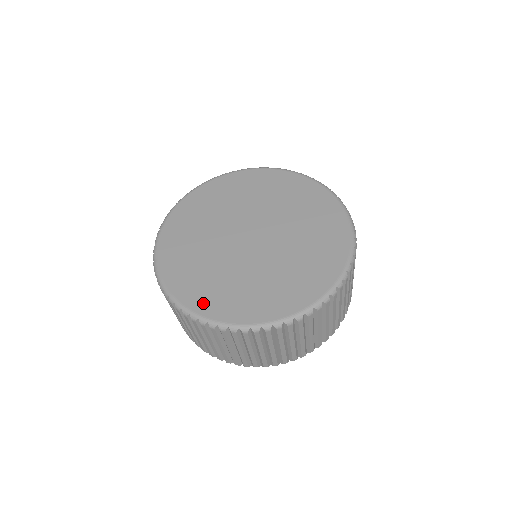
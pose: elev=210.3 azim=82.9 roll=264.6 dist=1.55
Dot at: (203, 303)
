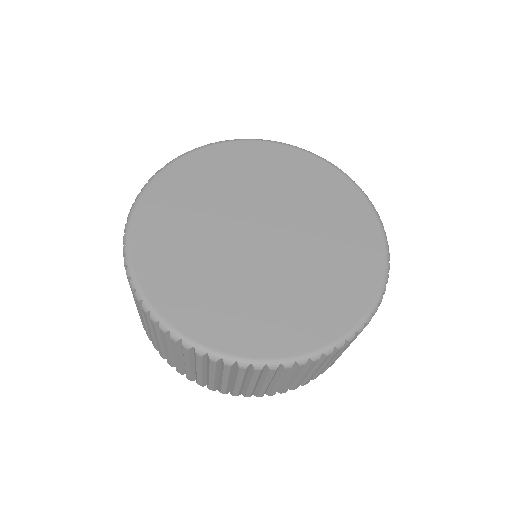
Dot at: (190, 318)
